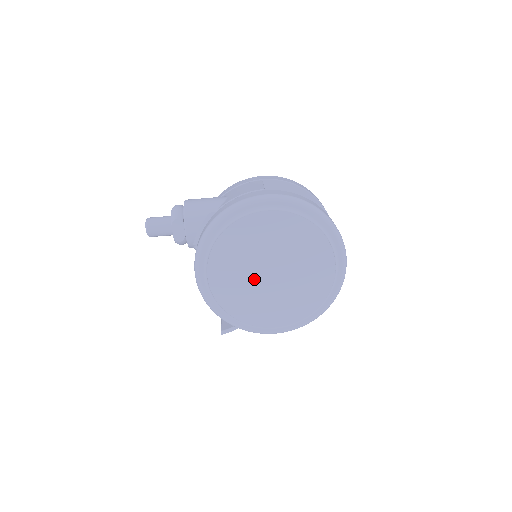
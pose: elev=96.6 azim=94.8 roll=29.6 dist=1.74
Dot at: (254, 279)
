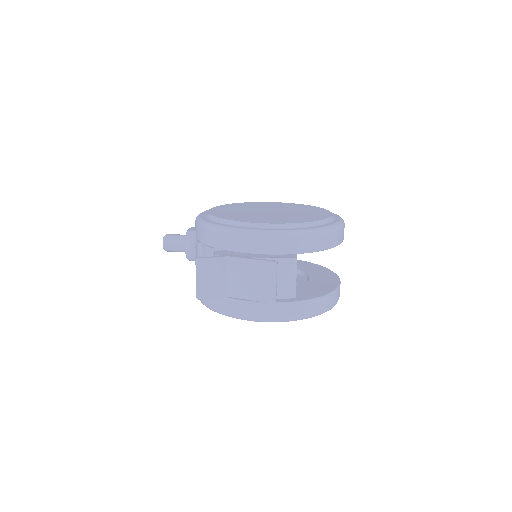
Dot at: (252, 212)
